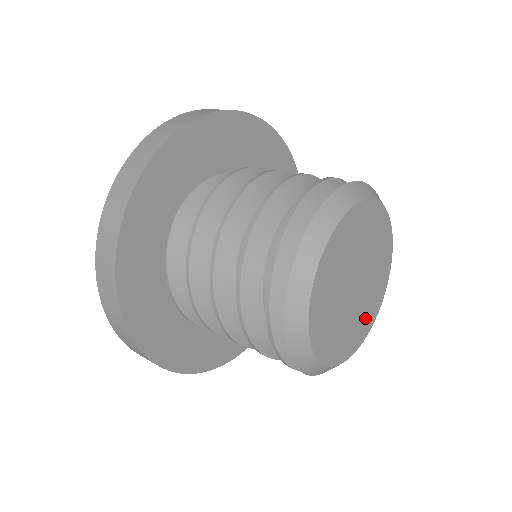
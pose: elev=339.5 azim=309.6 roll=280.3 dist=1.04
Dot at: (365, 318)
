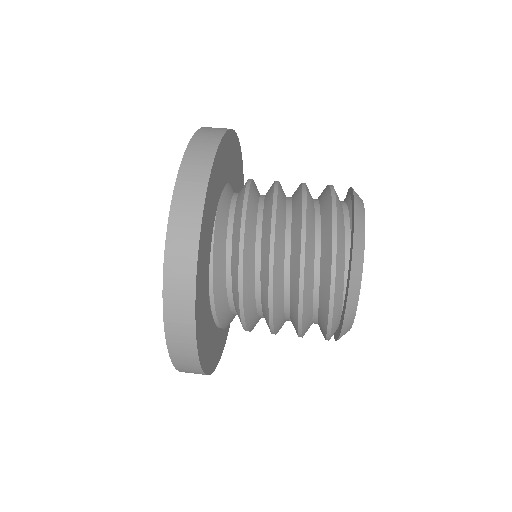
Dot at: occluded
